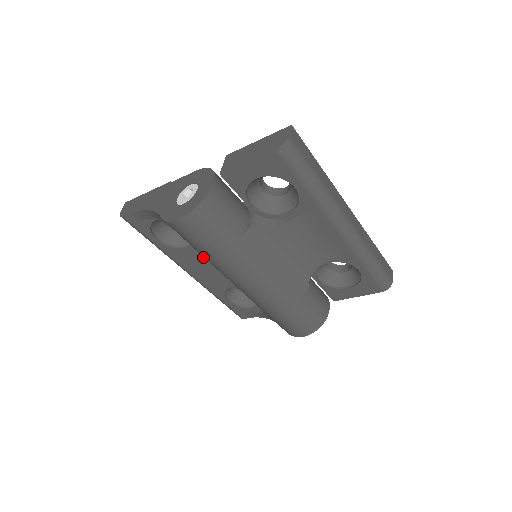
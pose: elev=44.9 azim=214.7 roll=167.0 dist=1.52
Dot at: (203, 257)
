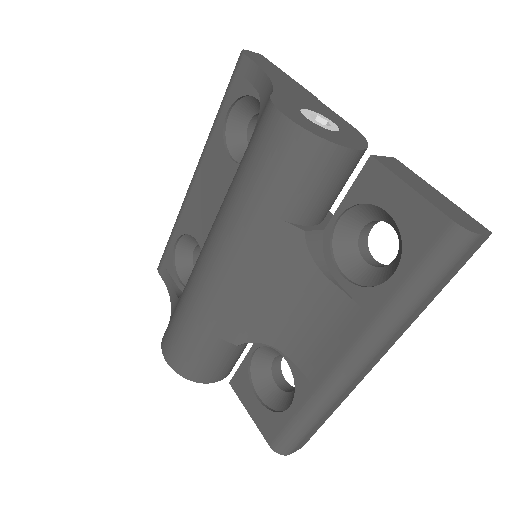
Dot at: (225, 185)
